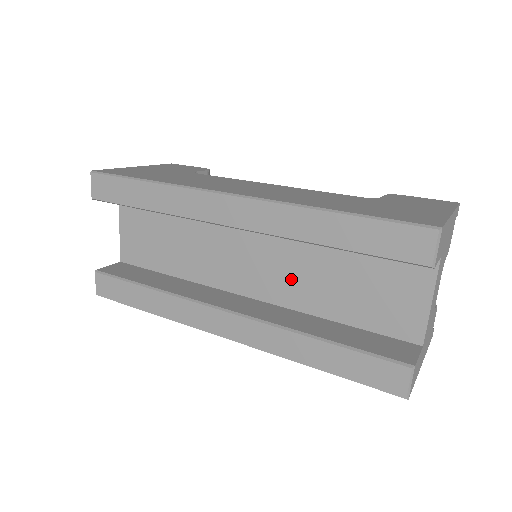
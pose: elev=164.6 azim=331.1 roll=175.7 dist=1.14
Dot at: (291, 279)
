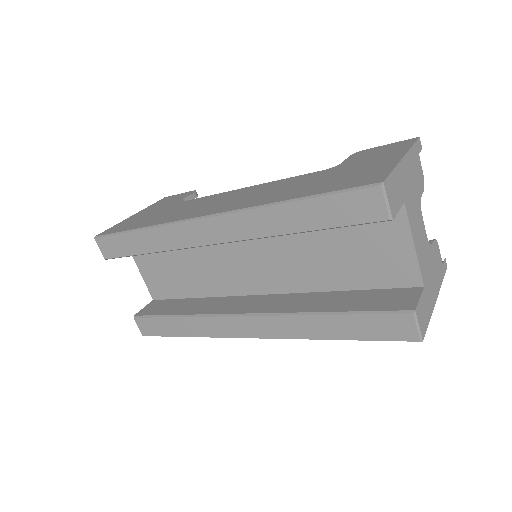
Dot at: (290, 267)
